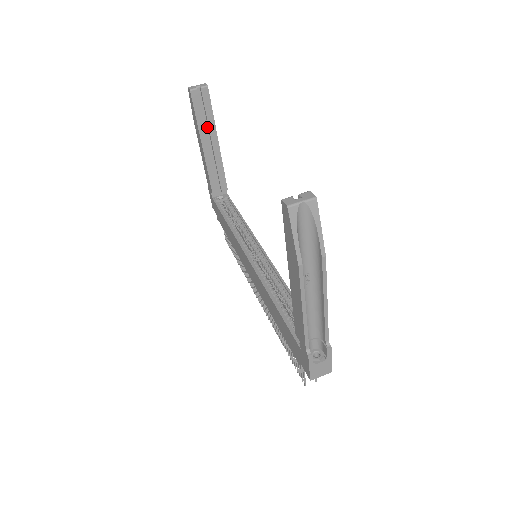
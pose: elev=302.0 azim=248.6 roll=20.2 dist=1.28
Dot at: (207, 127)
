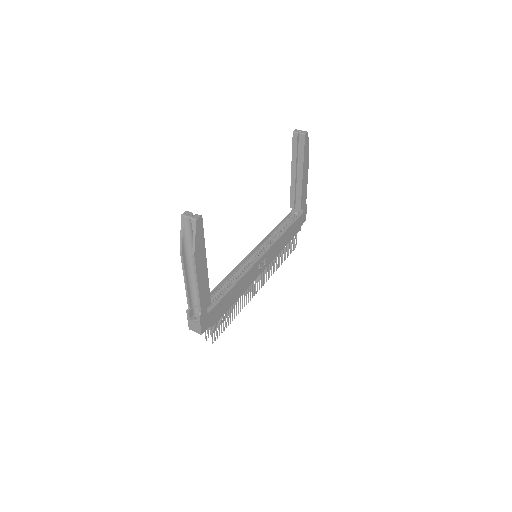
Dot at: (300, 161)
